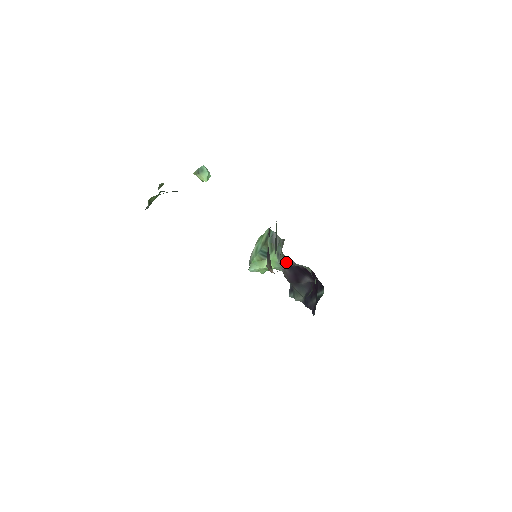
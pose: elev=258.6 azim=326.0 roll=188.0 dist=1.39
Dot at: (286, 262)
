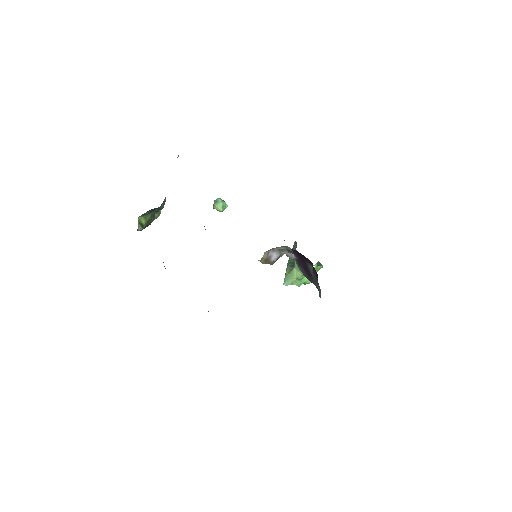
Dot at: (288, 256)
